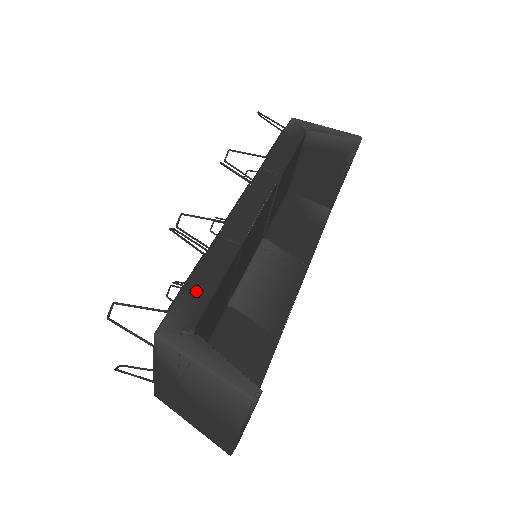
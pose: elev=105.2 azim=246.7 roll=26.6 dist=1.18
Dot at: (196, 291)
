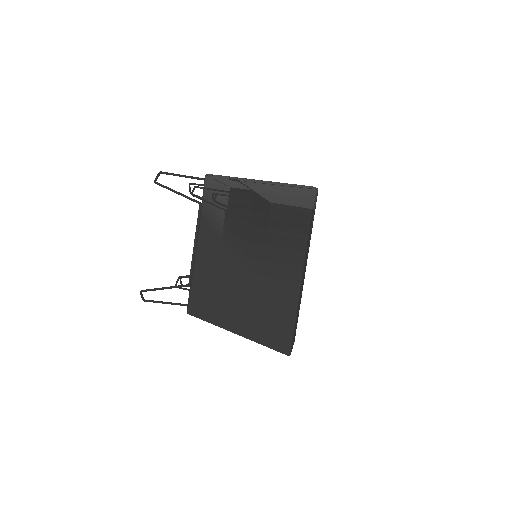
Dot at: occluded
